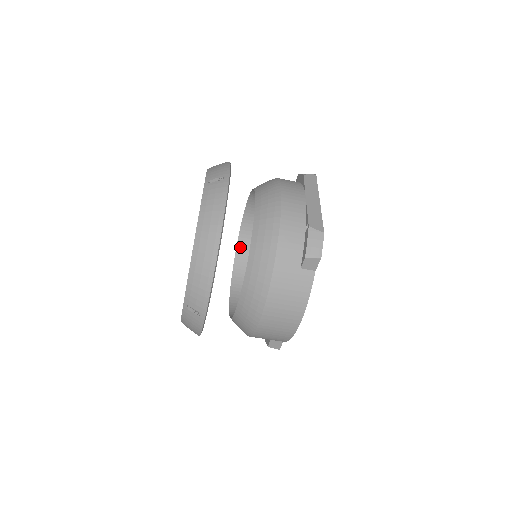
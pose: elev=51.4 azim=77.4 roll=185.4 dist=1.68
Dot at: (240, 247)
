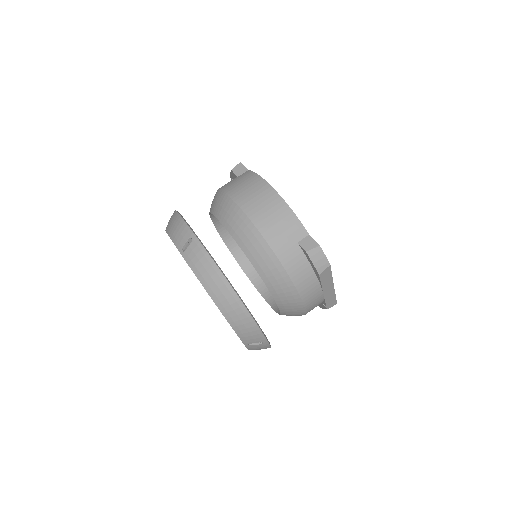
Dot at: (277, 308)
